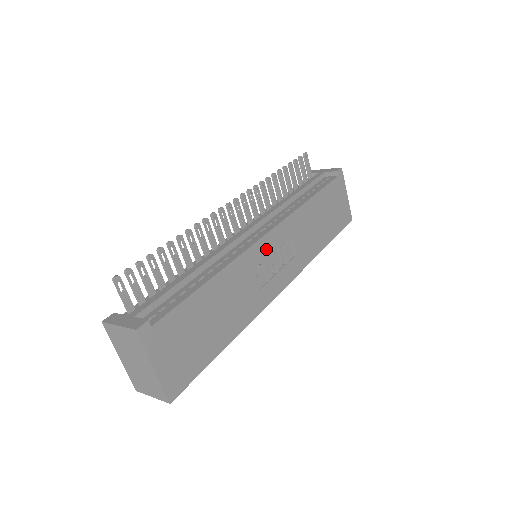
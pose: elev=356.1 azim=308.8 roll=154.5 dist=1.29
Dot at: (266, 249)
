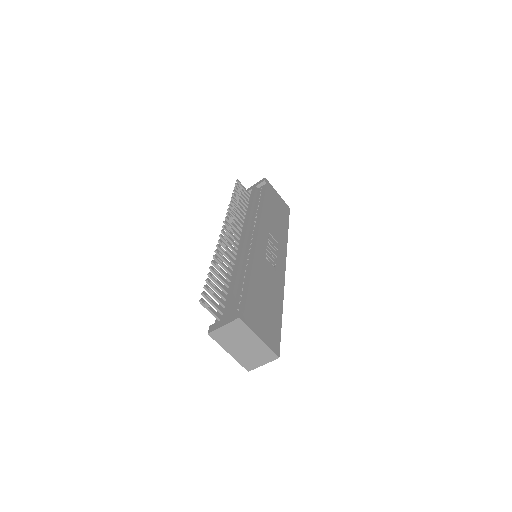
Dot at: (263, 245)
